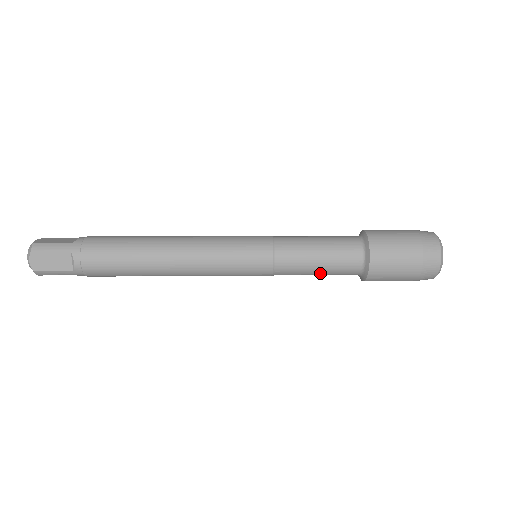
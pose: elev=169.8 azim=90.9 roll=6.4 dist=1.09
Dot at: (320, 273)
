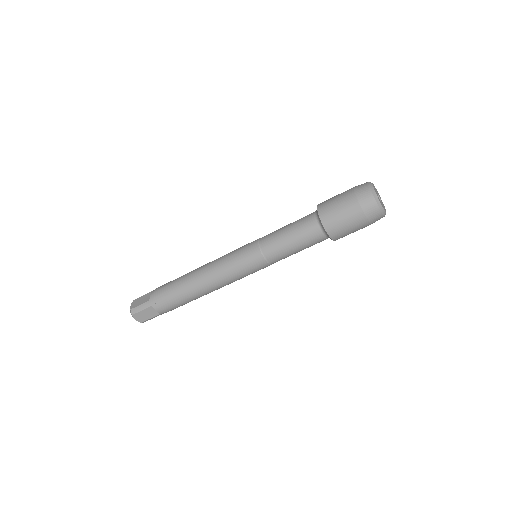
Dot at: (291, 237)
